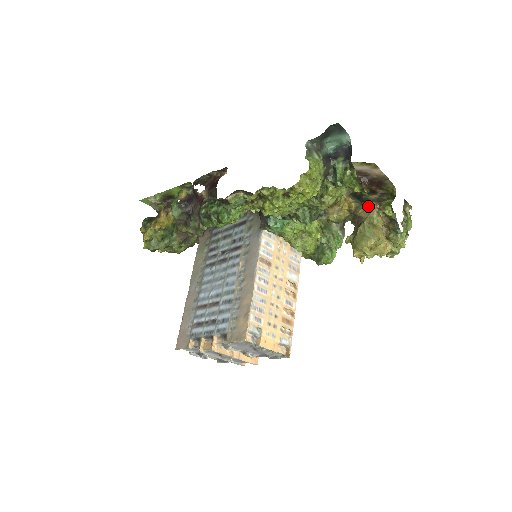
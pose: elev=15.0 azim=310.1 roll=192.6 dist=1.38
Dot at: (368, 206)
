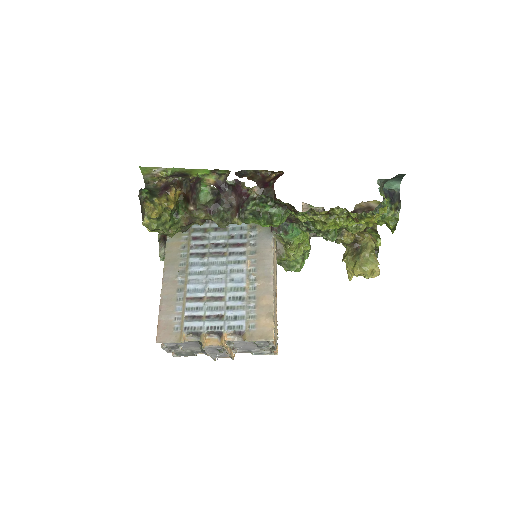
Dot at: (367, 235)
